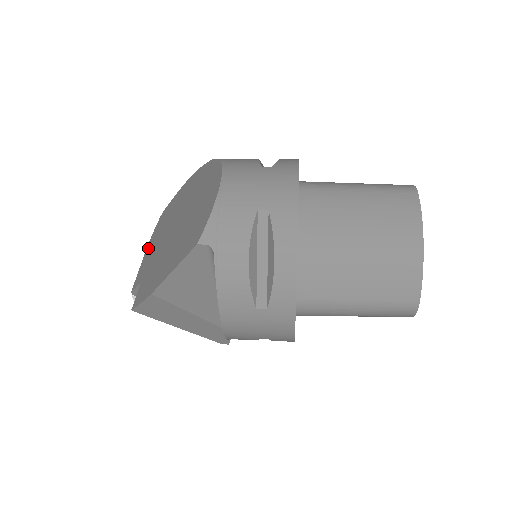
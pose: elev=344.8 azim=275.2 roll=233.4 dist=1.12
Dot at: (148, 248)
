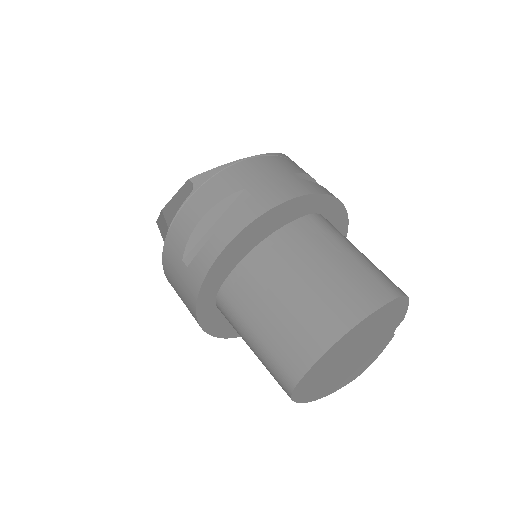
Dot at: occluded
